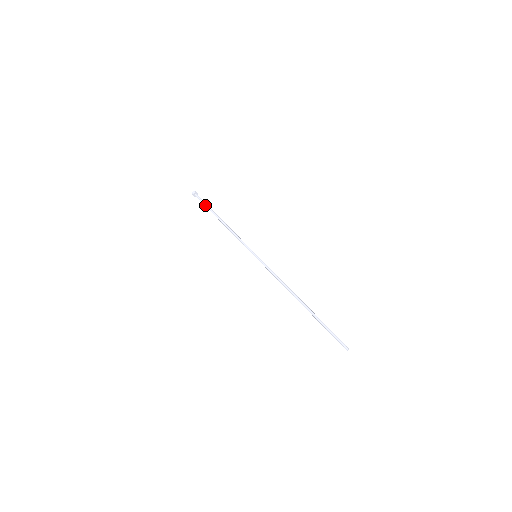
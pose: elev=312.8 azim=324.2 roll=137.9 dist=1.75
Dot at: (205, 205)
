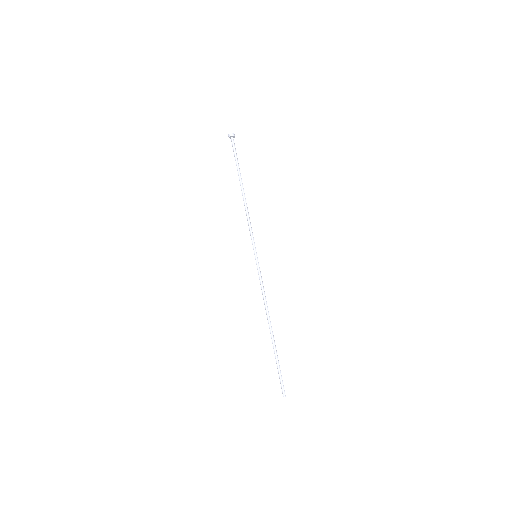
Dot at: (235, 160)
